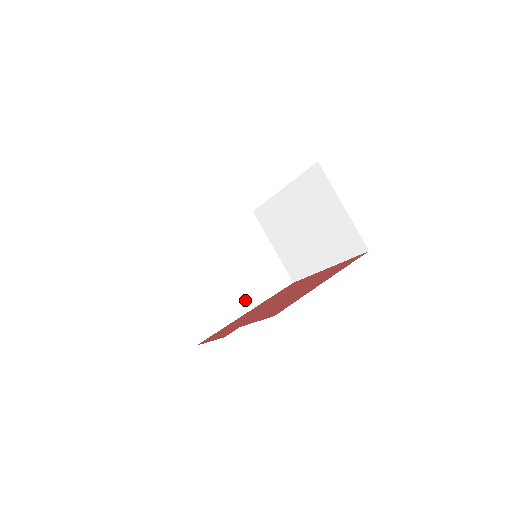
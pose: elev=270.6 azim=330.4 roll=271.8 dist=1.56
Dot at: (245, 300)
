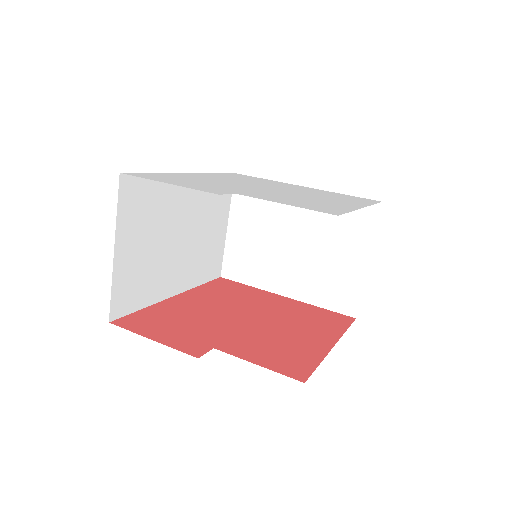
Dot at: (179, 279)
